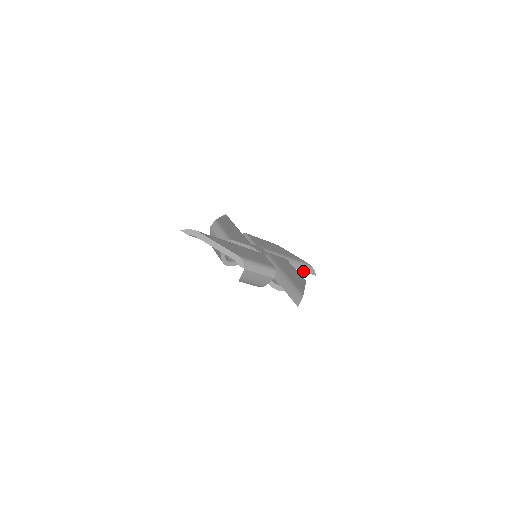
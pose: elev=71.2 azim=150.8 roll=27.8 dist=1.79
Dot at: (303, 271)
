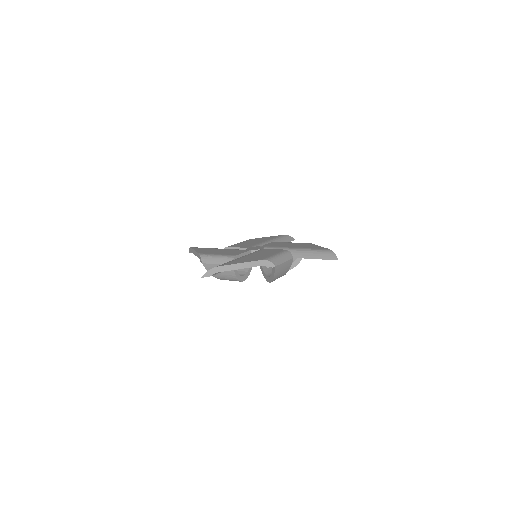
Dot at: occluded
